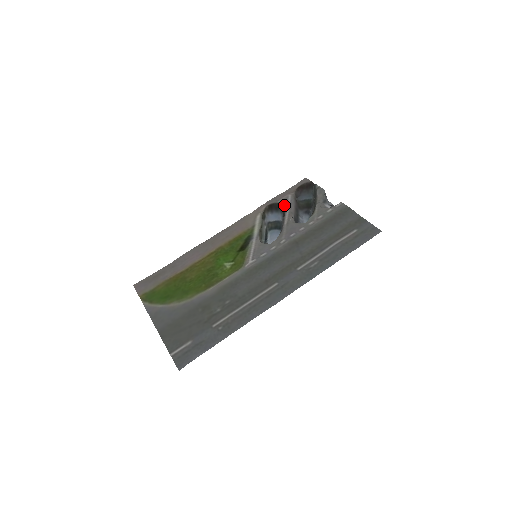
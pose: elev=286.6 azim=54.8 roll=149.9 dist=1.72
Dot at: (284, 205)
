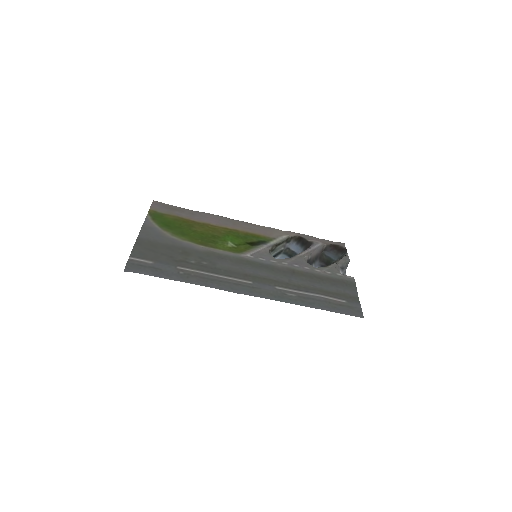
Dot at: (311, 245)
